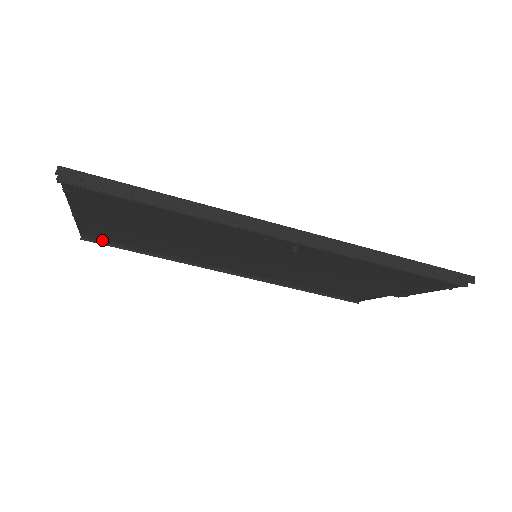
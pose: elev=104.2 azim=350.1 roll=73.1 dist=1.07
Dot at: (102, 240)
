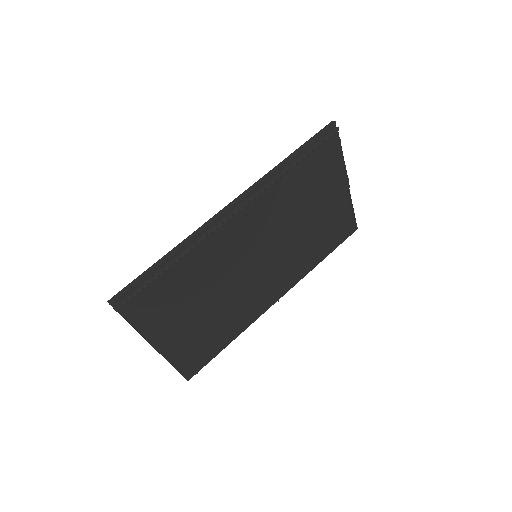
Dot at: (197, 366)
